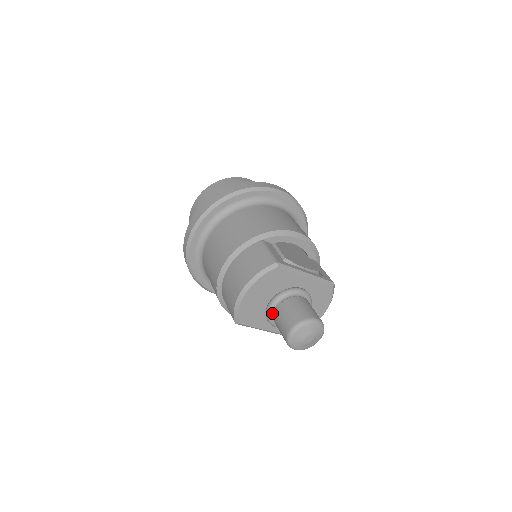
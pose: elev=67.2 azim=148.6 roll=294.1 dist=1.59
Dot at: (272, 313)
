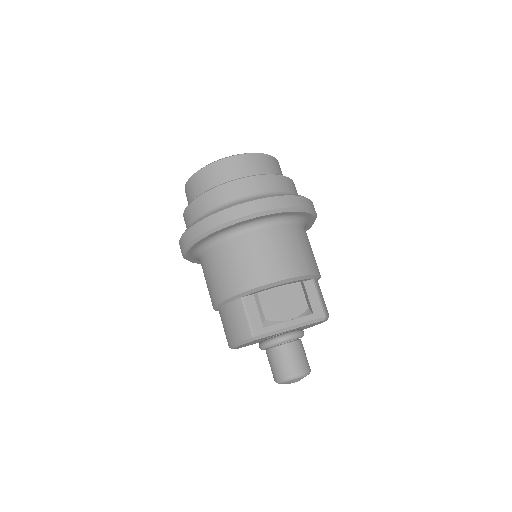
Dot at: occluded
